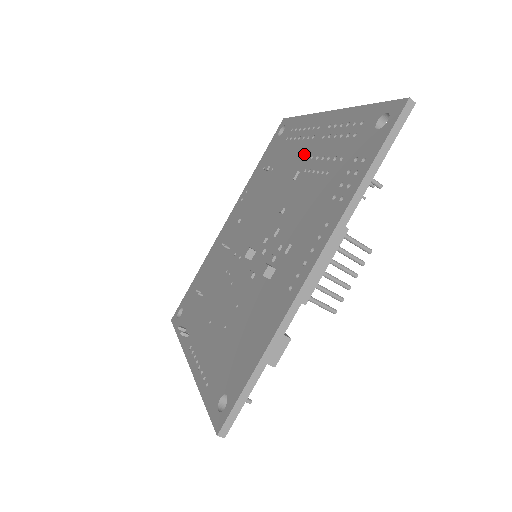
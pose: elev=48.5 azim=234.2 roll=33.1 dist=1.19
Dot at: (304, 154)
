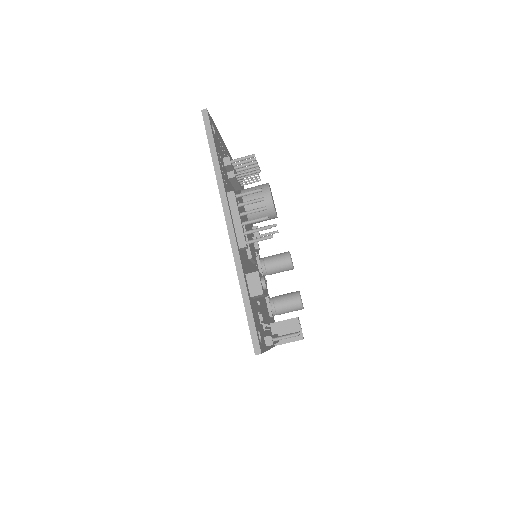
Dot at: occluded
